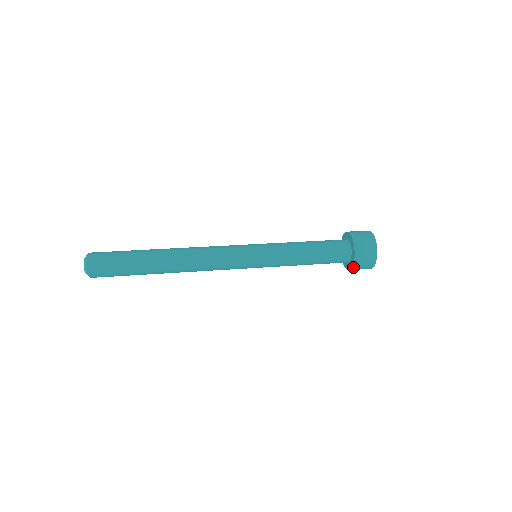
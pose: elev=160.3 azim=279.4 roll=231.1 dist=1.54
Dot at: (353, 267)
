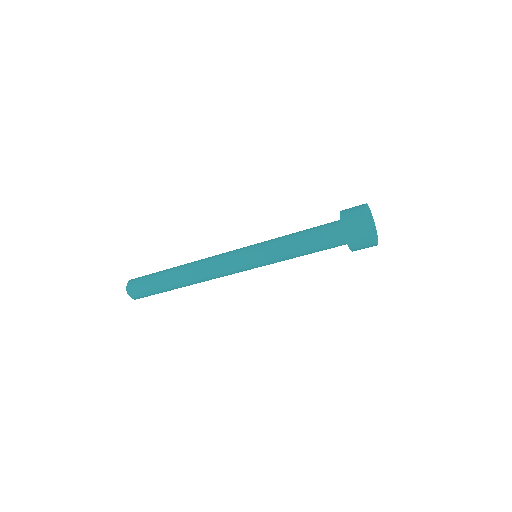
Dot at: (351, 248)
